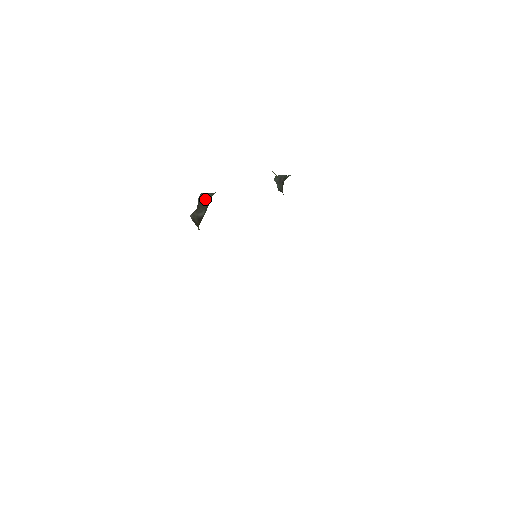
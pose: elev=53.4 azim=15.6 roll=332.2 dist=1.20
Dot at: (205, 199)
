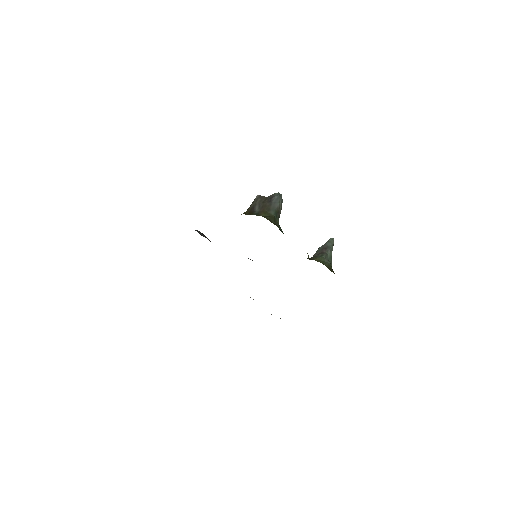
Dot at: (270, 205)
